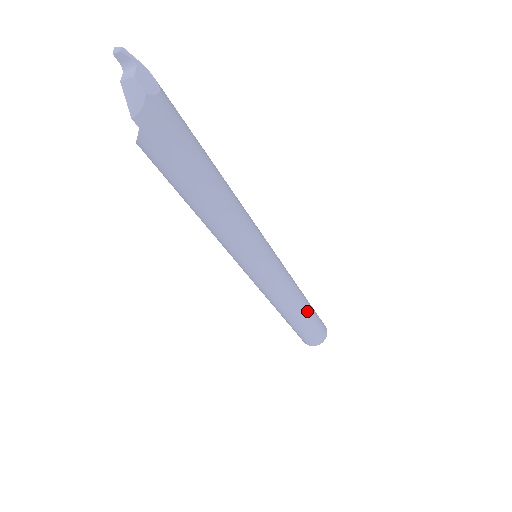
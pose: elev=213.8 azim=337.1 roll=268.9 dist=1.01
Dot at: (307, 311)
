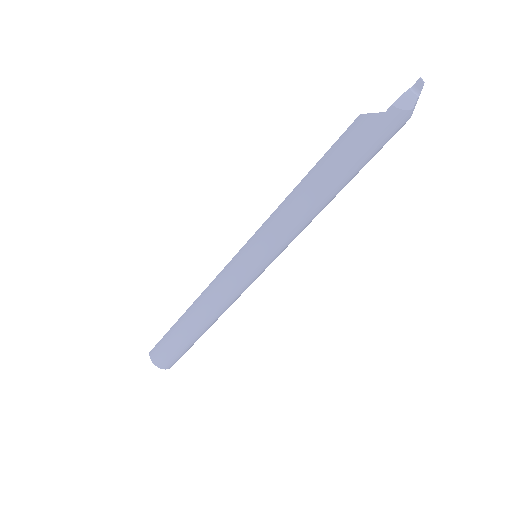
Dot at: (202, 332)
